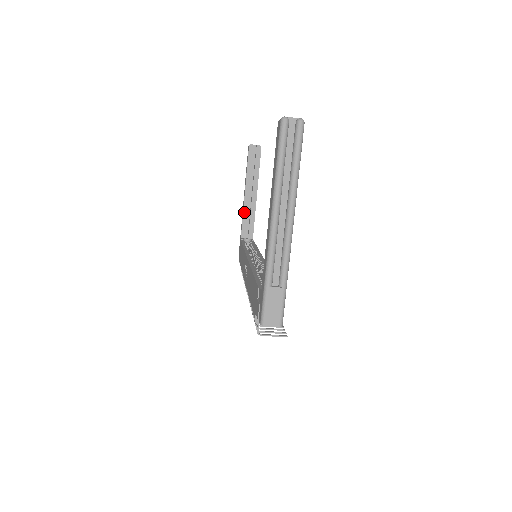
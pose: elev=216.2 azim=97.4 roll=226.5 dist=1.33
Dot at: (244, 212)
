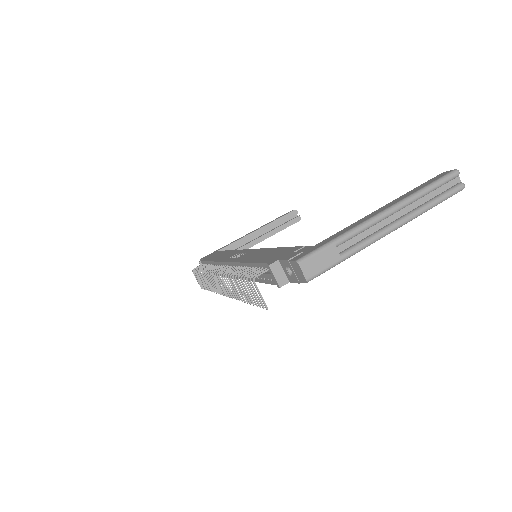
Dot at: (241, 239)
